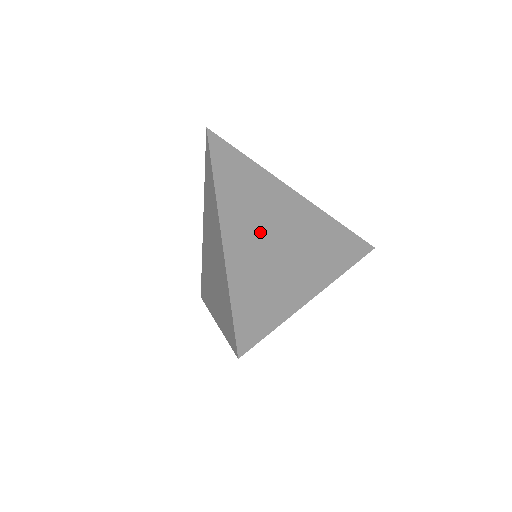
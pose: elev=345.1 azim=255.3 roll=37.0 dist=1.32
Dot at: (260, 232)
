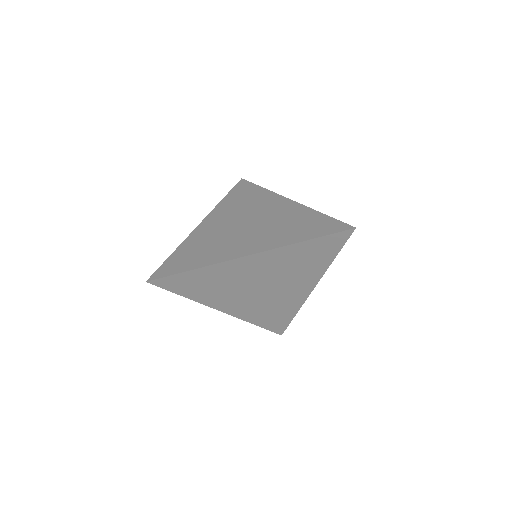
Dot at: (231, 222)
